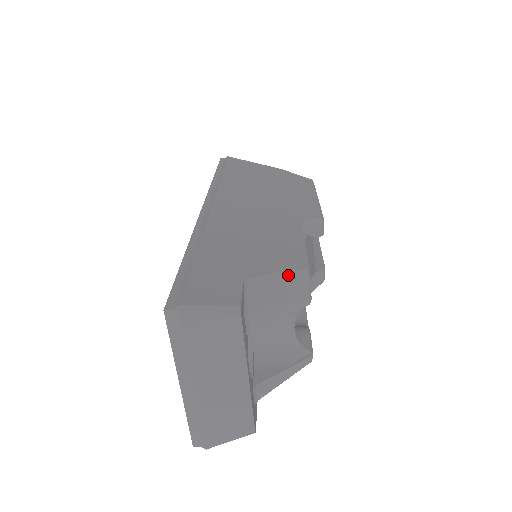
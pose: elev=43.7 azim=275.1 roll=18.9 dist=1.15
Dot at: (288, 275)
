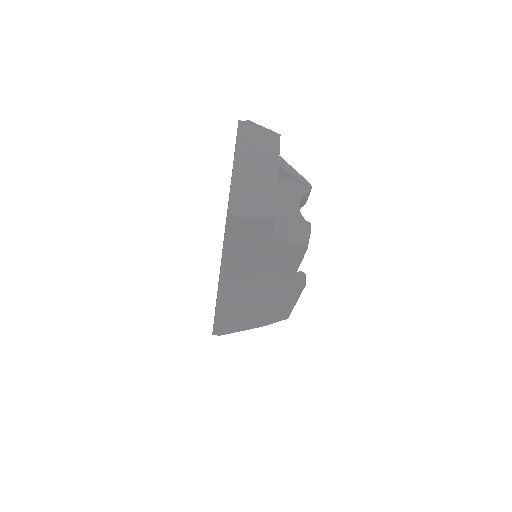
Dot at: occluded
